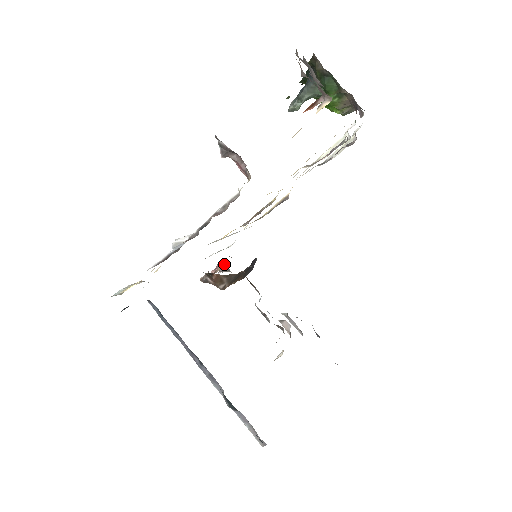
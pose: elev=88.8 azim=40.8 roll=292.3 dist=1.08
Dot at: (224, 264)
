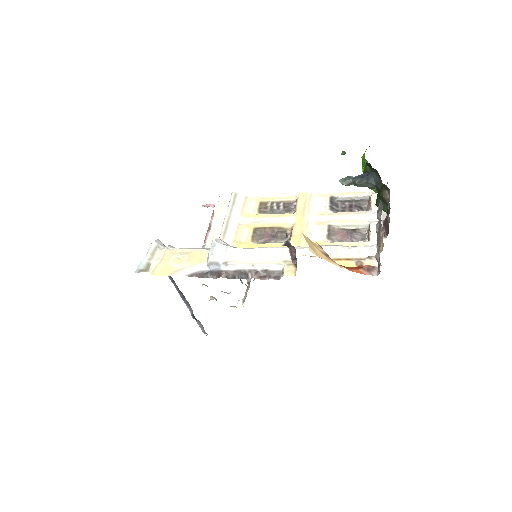
Dot at: occluded
